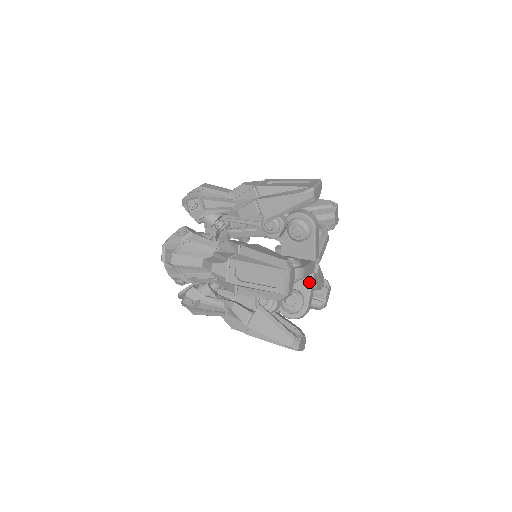
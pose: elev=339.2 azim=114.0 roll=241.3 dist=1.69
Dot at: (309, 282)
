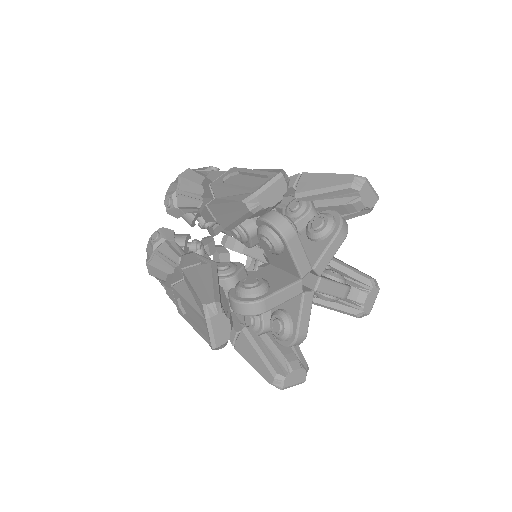
Dot at: (288, 283)
